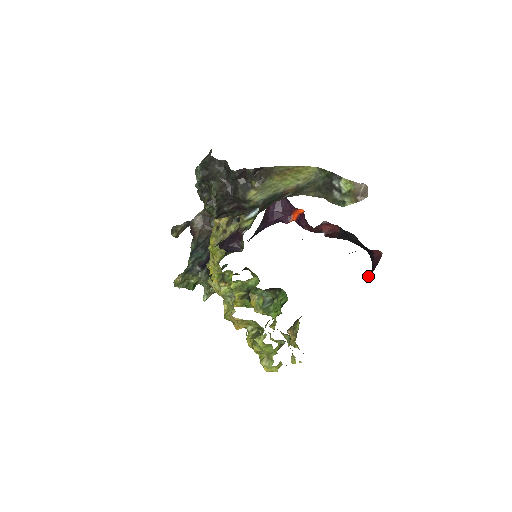
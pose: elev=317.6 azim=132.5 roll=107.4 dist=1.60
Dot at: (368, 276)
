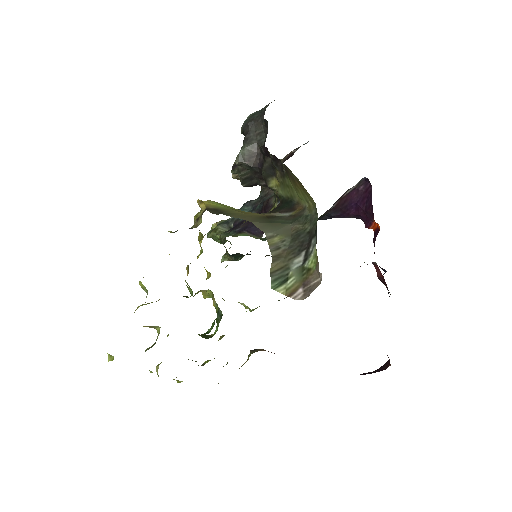
Dot at: occluded
